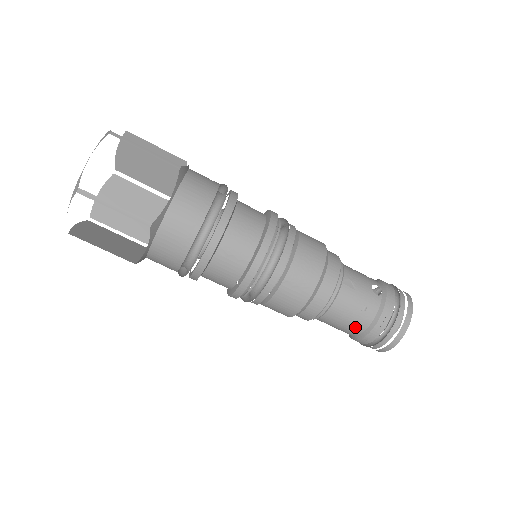
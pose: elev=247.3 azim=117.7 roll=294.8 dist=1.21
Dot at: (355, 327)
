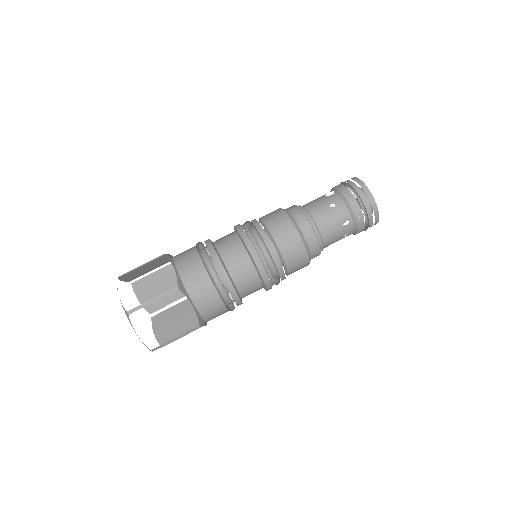
Dot at: occluded
